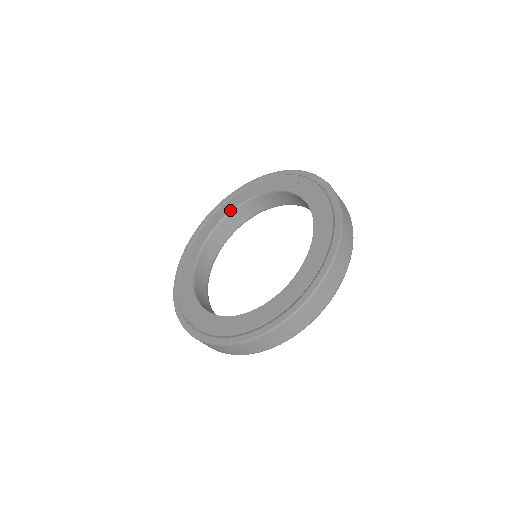
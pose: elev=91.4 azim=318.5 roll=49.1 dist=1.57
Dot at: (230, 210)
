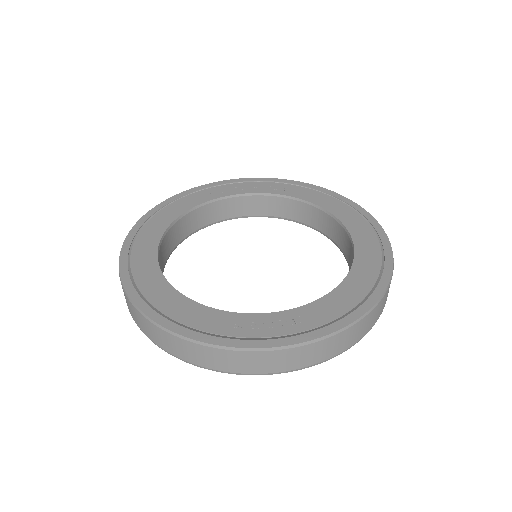
Dot at: (162, 233)
